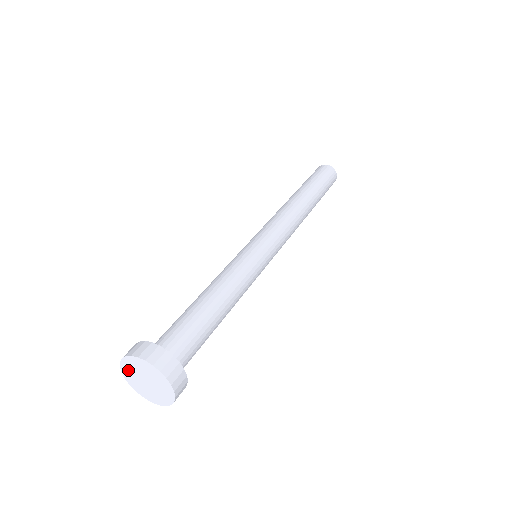
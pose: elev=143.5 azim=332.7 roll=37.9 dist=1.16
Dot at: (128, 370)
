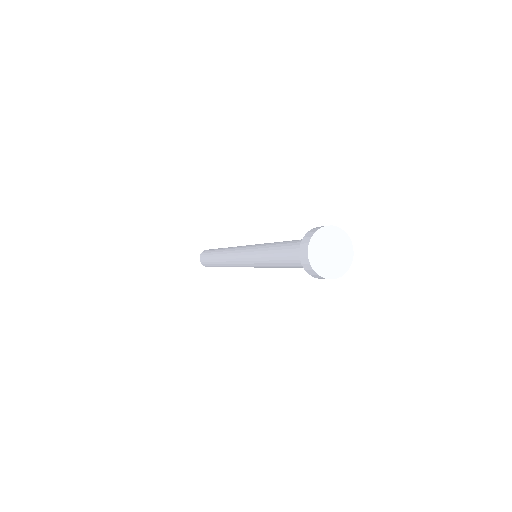
Dot at: (315, 249)
